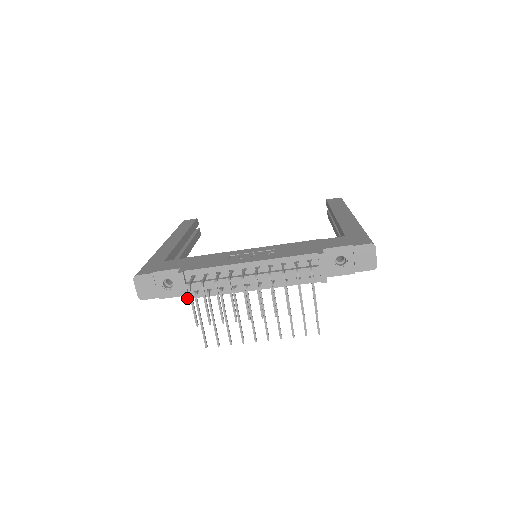
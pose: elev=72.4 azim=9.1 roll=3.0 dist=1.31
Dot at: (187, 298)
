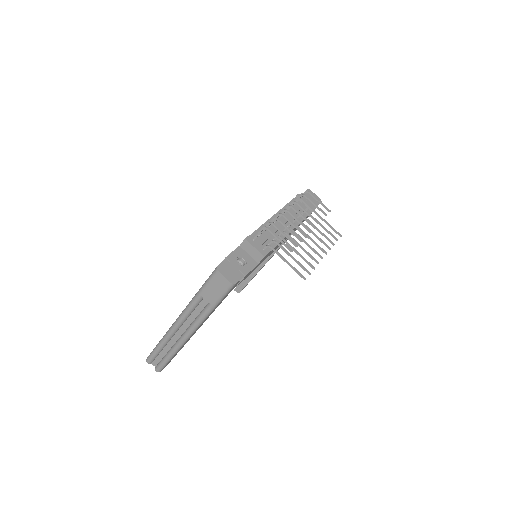
Dot at: (264, 254)
